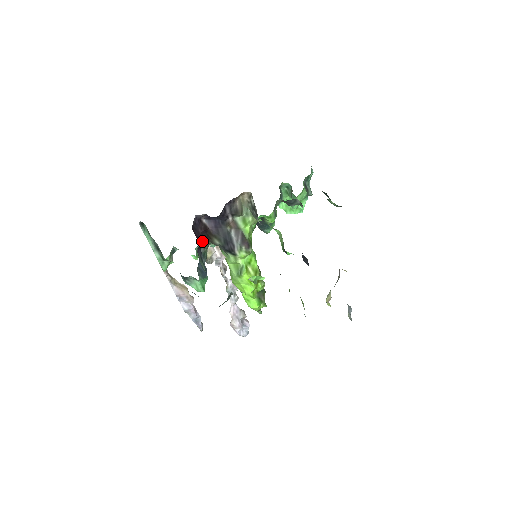
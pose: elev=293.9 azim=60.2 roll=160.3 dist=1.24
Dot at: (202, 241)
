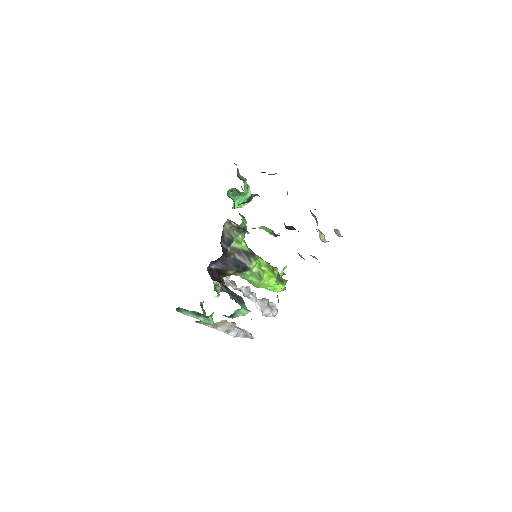
Dot at: occluded
